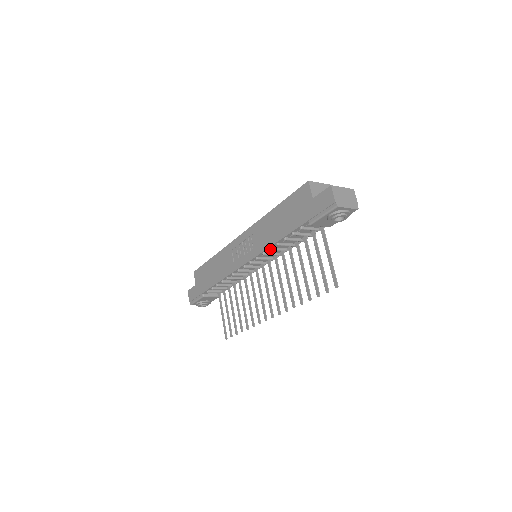
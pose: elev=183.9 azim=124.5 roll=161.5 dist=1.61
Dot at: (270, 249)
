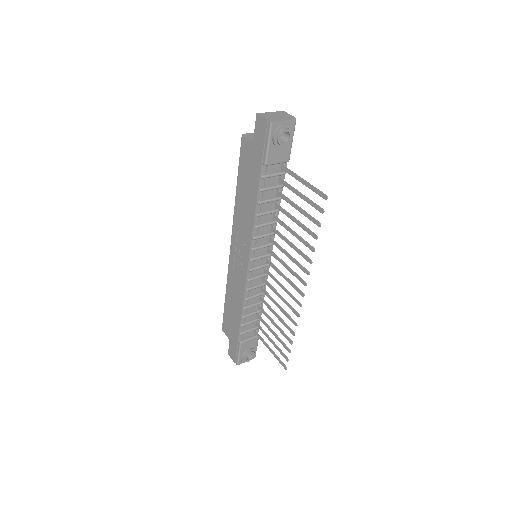
Dot at: (255, 227)
